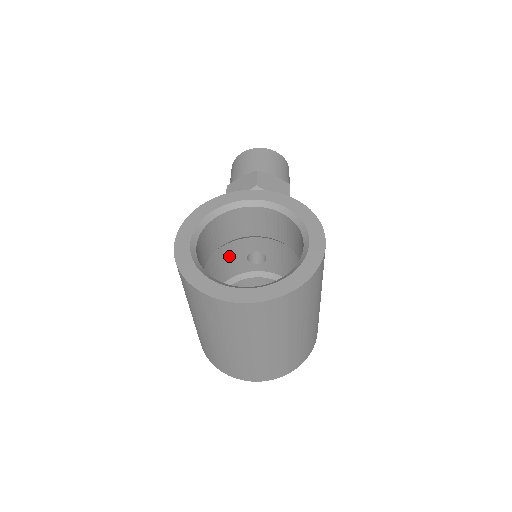
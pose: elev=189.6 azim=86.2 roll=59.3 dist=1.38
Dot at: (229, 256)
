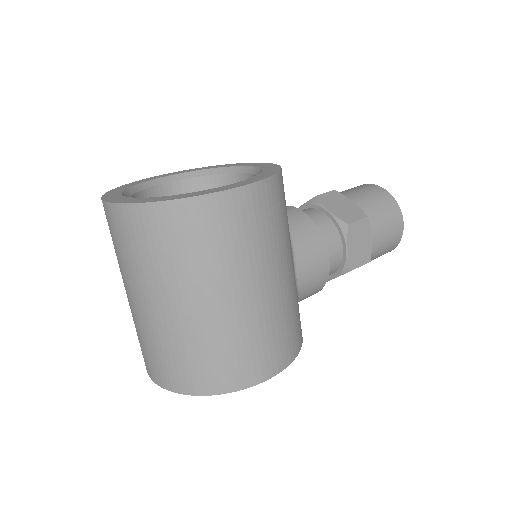
Dot at: occluded
